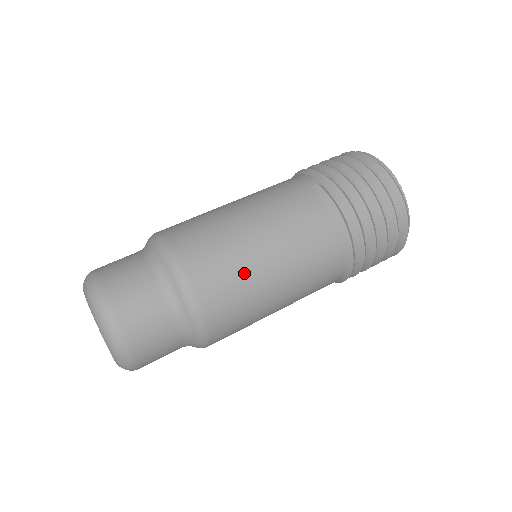
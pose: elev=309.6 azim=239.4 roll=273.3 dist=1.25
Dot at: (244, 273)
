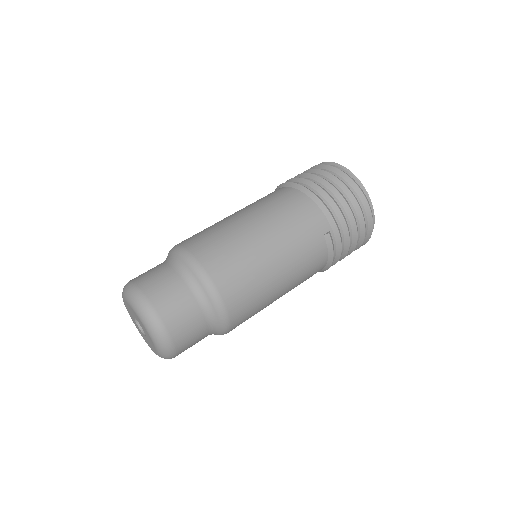
Dot at: (263, 307)
